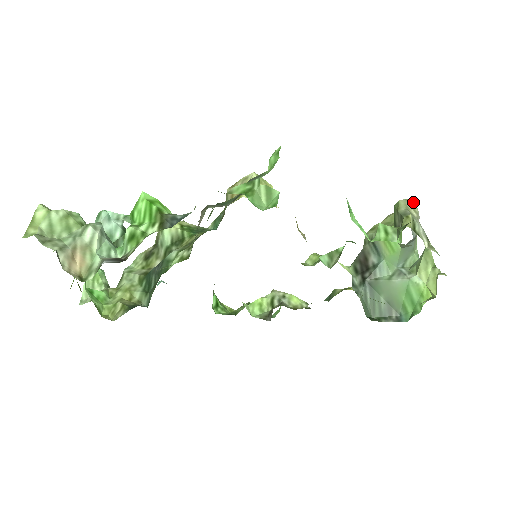
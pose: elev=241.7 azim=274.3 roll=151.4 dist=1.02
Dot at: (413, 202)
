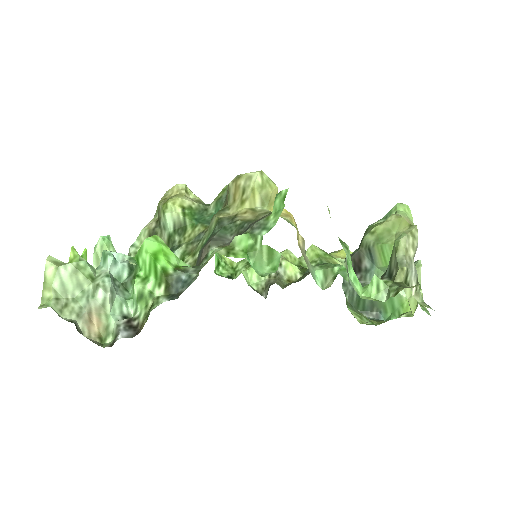
Dot at: (416, 229)
